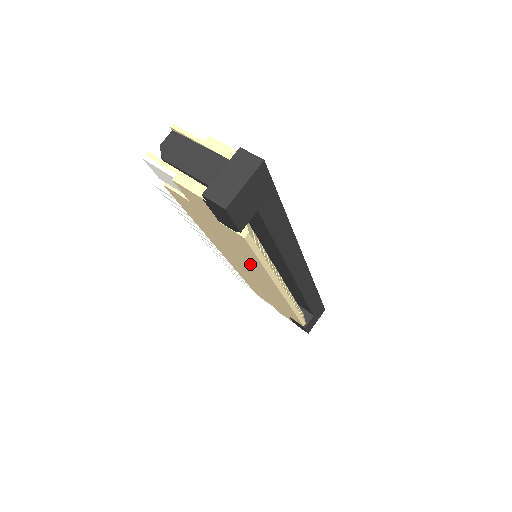
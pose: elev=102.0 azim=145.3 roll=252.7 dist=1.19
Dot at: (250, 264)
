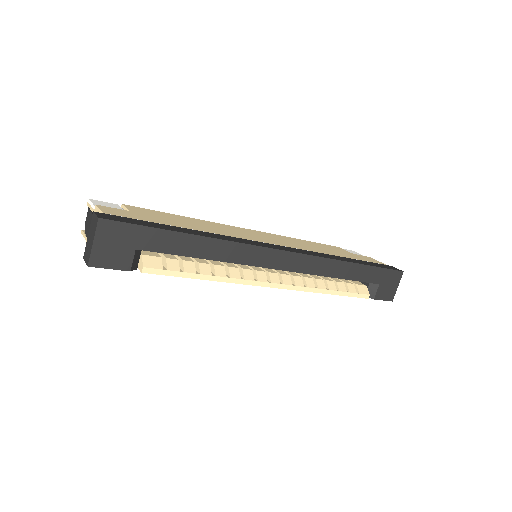
Dot at: occluded
